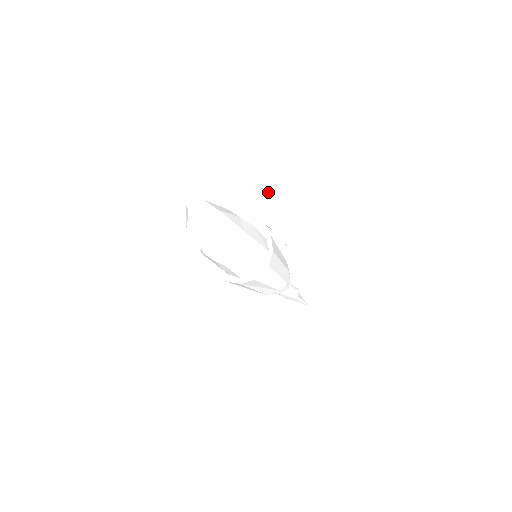
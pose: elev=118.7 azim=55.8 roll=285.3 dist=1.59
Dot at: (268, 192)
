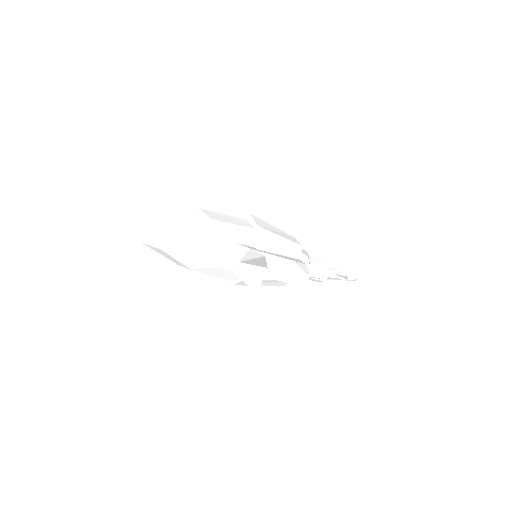
Dot at: (242, 278)
